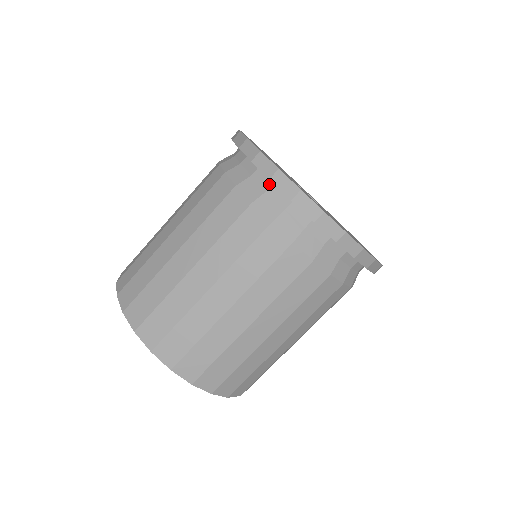
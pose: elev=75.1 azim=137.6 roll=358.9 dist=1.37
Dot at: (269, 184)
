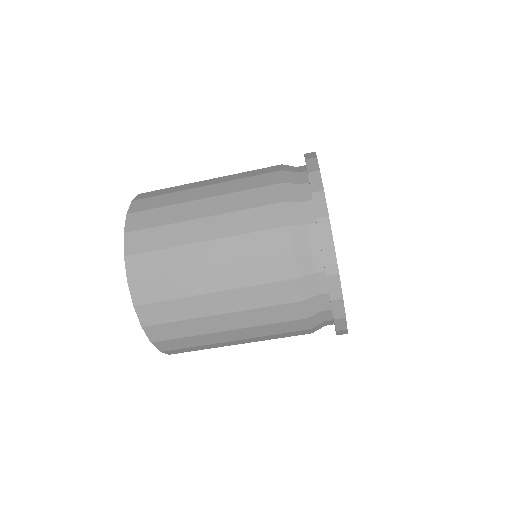
Dot at: (305, 181)
